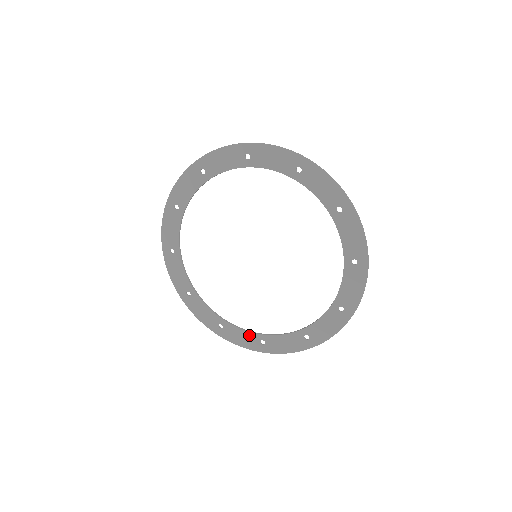
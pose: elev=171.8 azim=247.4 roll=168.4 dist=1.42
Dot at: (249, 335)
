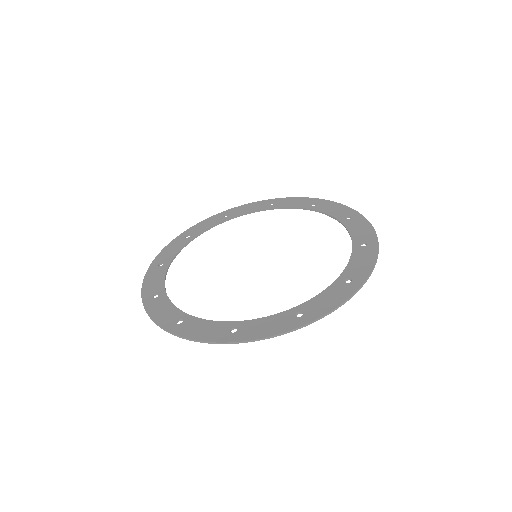
Dot at: (217, 325)
